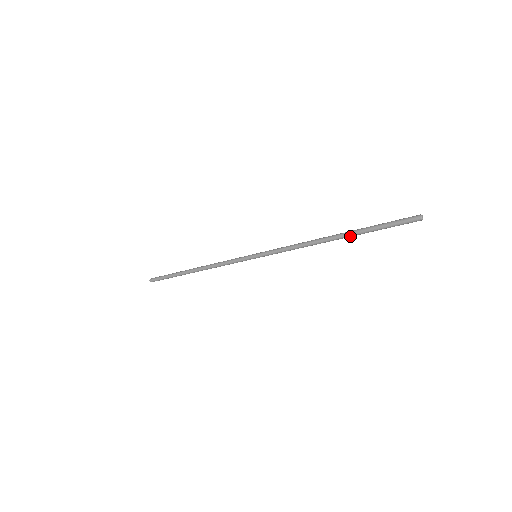
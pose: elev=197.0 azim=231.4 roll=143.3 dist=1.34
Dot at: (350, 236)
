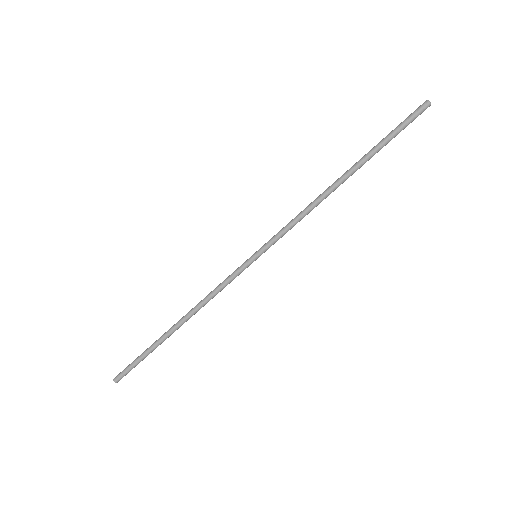
Dot at: (362, 165)
